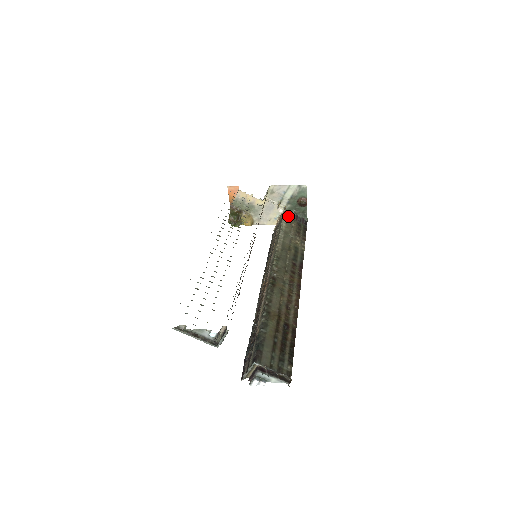
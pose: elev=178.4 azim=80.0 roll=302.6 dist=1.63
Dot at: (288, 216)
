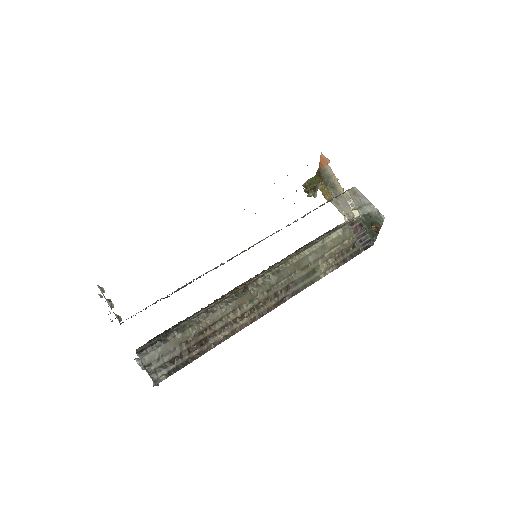
Dot at: (353, 228)
